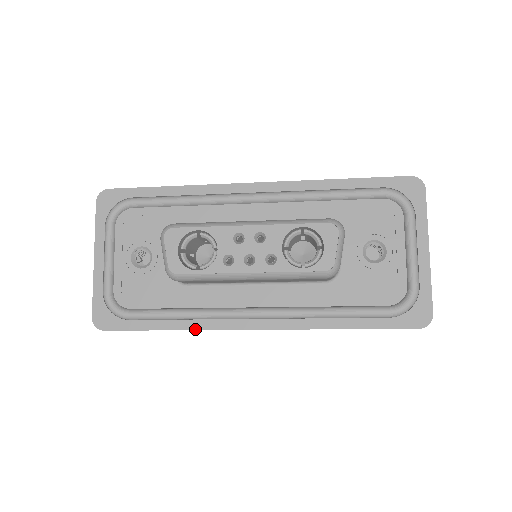
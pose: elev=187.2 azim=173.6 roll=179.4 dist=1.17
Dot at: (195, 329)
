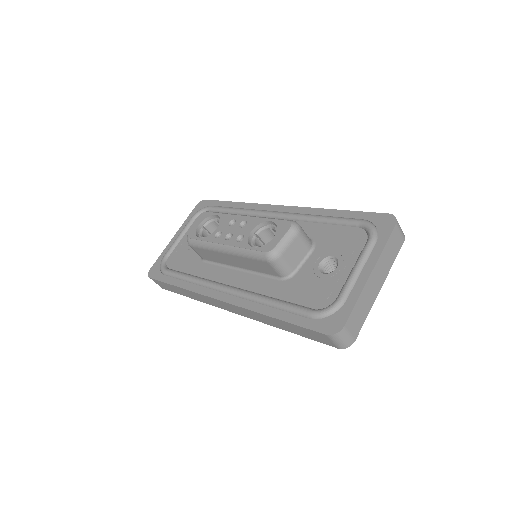
Dot at: (190, 290)
